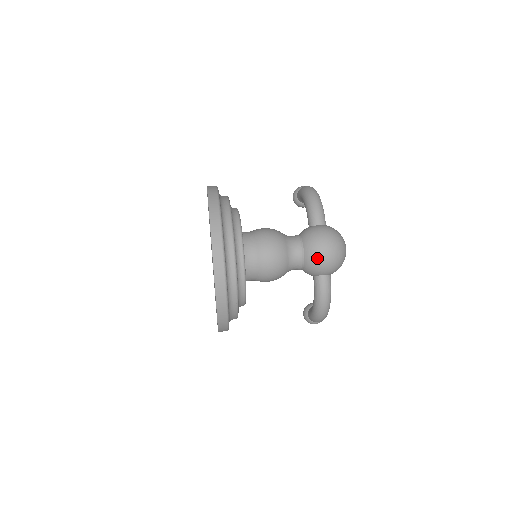
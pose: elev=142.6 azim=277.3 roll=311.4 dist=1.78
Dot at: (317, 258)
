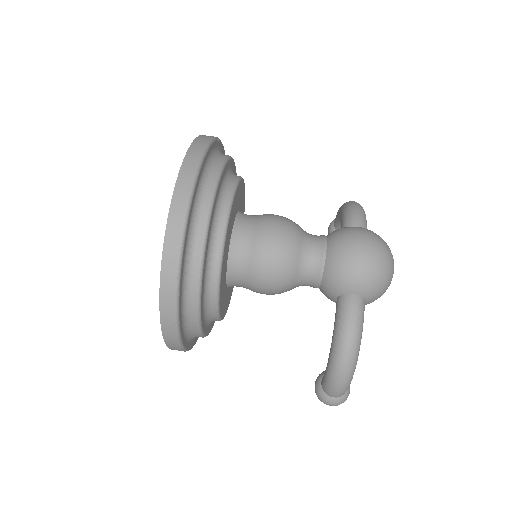
Dot at: (345, 257)
